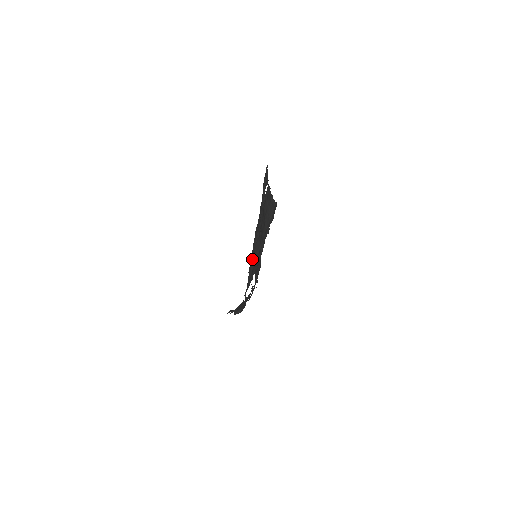
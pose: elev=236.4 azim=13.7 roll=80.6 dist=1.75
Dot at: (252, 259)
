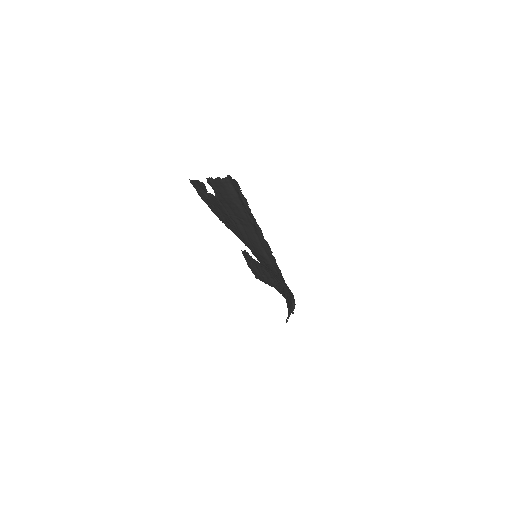
Dot at: (257, 248)
